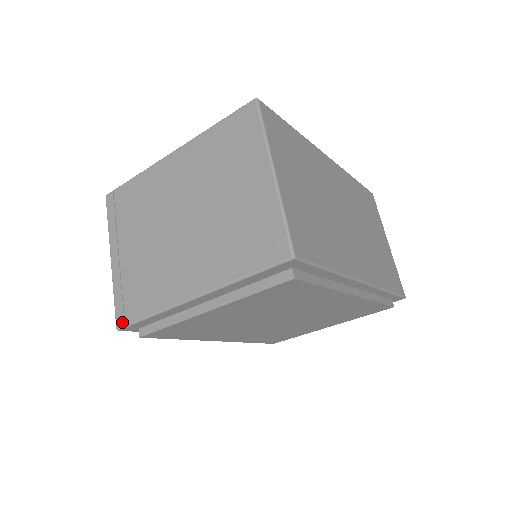
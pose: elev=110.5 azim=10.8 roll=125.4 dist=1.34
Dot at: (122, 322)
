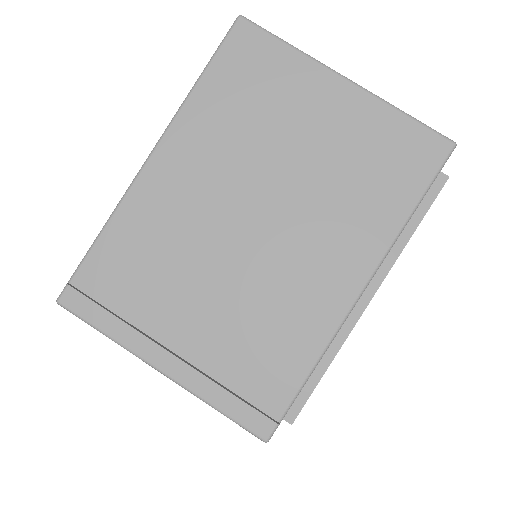
Dot at: (268, 424)
